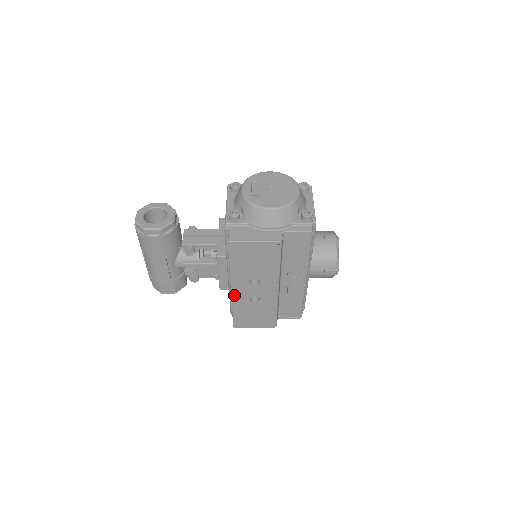
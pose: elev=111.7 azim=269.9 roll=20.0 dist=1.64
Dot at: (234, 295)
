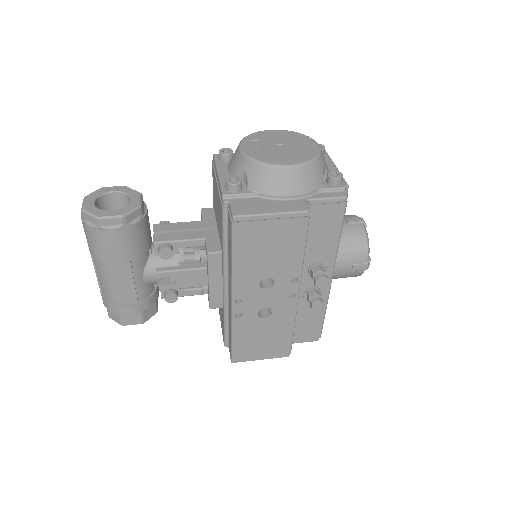
Dot at: (236, 309)
